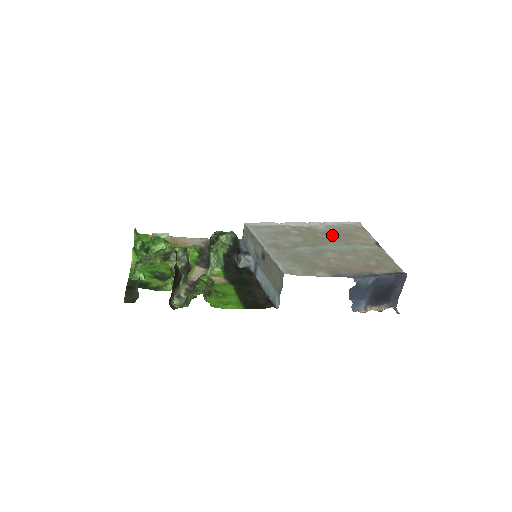
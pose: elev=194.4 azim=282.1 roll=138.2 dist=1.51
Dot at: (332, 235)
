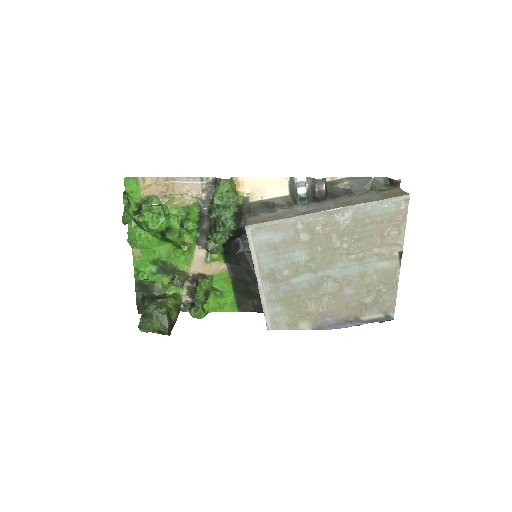
Dot at: (351, 238)
